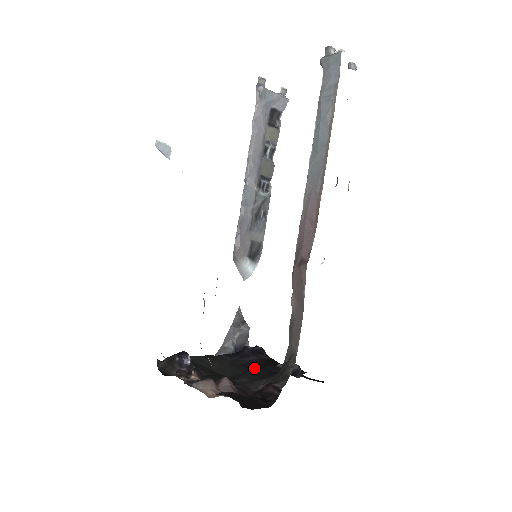
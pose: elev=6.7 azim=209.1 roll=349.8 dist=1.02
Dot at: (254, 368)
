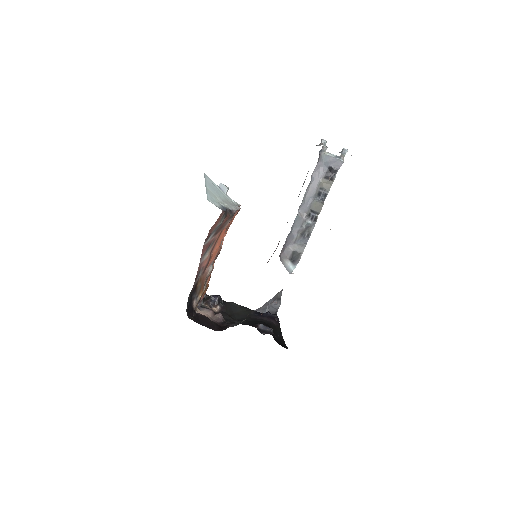
Dot at: (253, 321)
